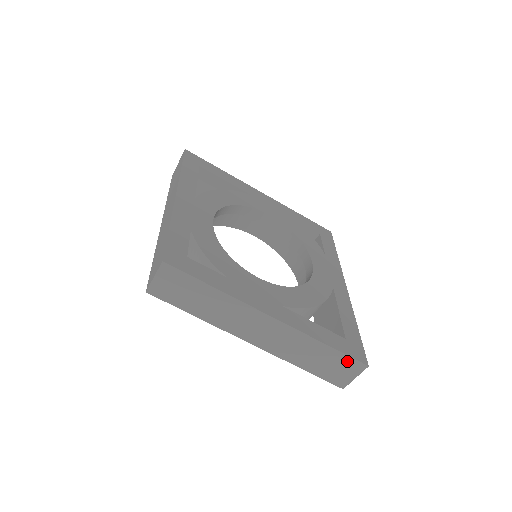
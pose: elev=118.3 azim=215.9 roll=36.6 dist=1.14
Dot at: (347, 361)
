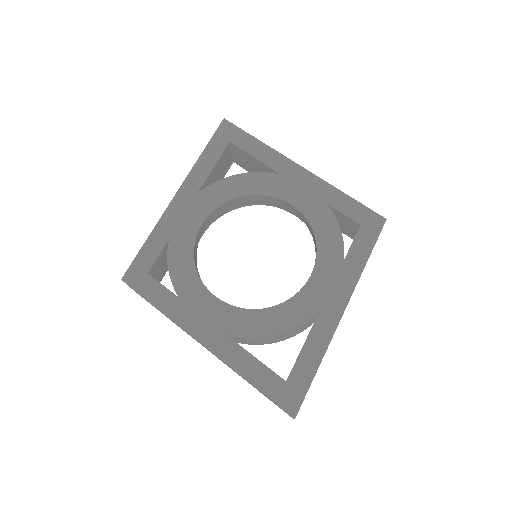
Dot at: (277, 404)
